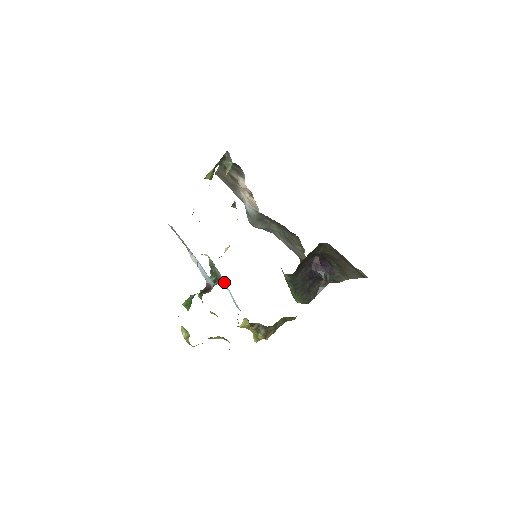
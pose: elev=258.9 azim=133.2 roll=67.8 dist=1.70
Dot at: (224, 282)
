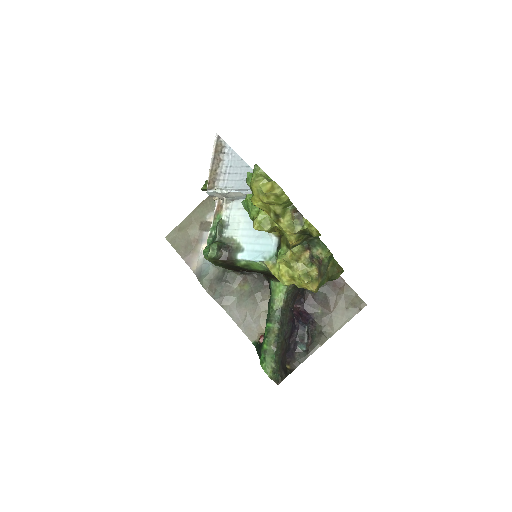
Dot at: (238, 244)
